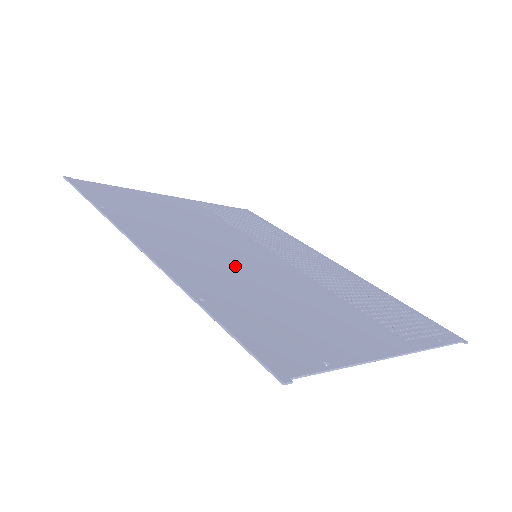
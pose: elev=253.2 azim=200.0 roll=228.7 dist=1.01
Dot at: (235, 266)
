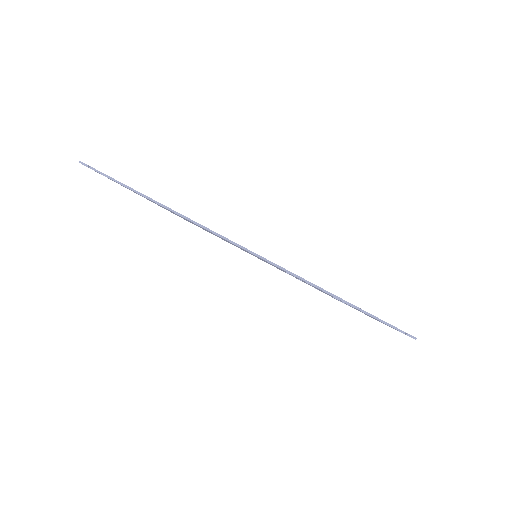
Dot at: occluded
